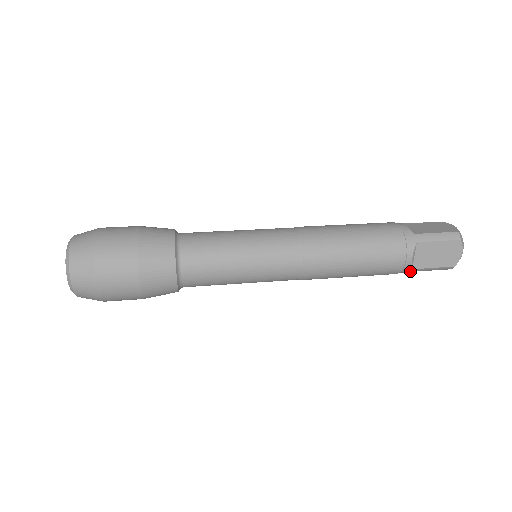
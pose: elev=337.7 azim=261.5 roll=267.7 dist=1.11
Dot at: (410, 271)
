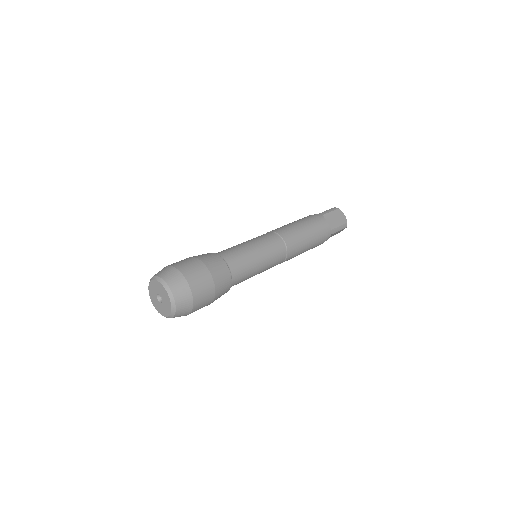
Dot at: occluded
